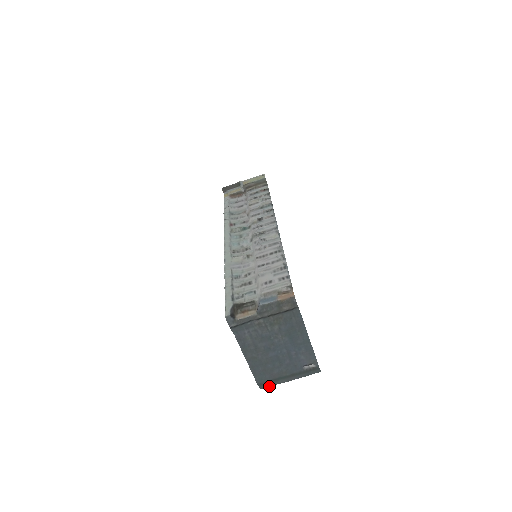
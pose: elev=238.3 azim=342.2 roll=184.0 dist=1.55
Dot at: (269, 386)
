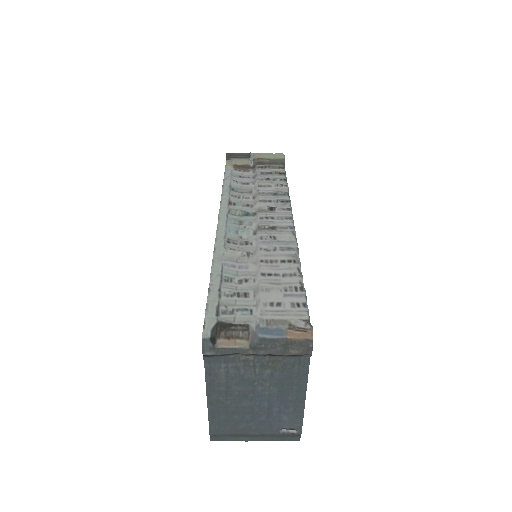
Dot at: (224, 440)
